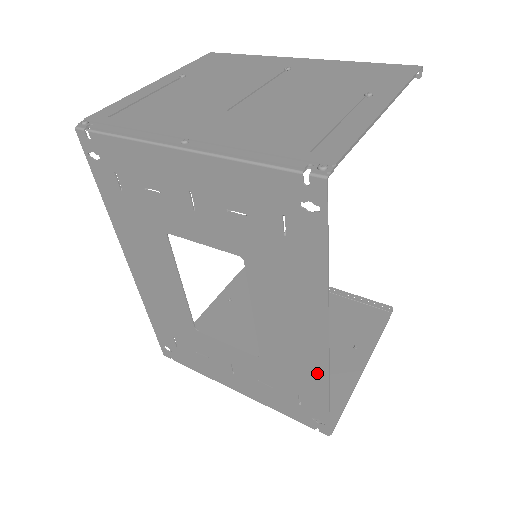
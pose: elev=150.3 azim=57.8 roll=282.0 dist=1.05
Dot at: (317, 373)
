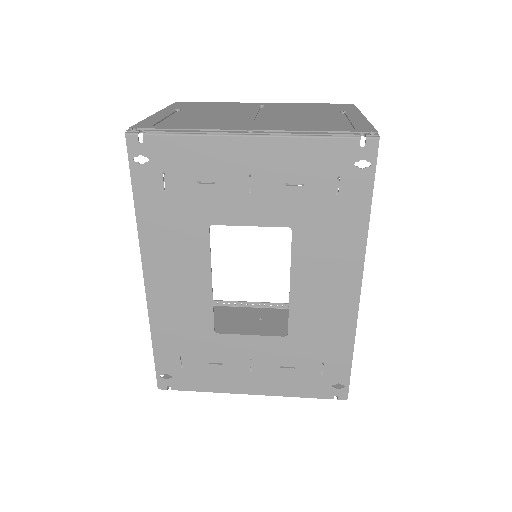
Dot at: (345, 327)
